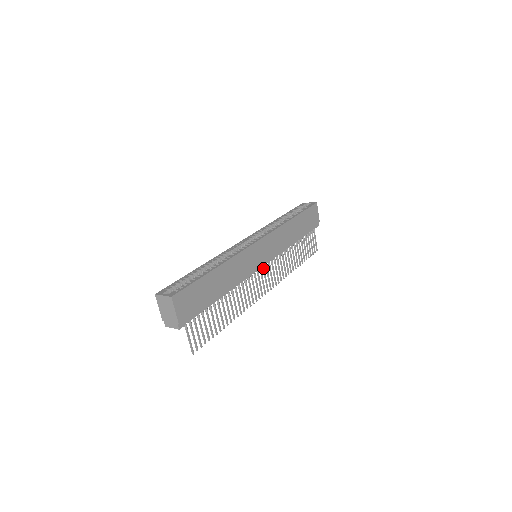
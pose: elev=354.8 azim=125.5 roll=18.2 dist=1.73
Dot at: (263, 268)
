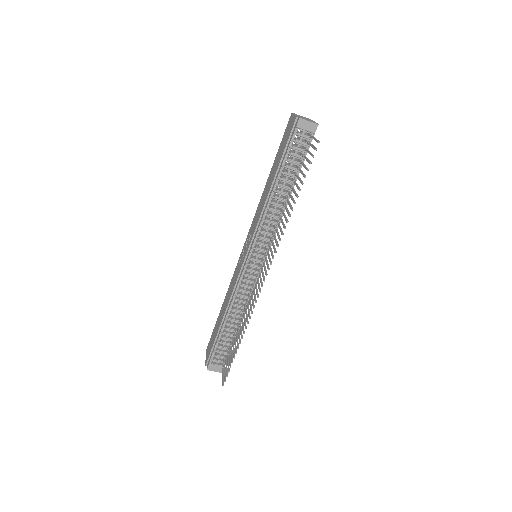
Dot at: (262, 265)
